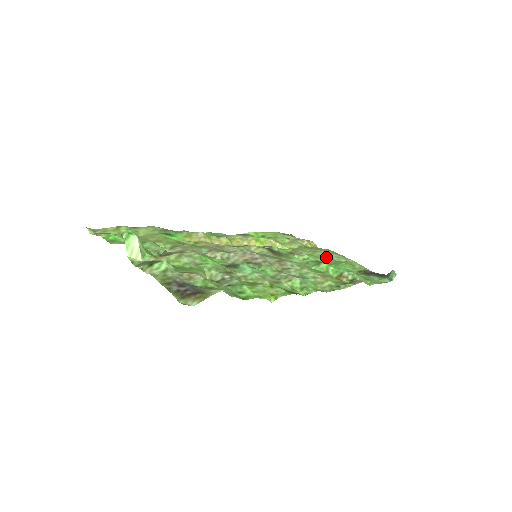
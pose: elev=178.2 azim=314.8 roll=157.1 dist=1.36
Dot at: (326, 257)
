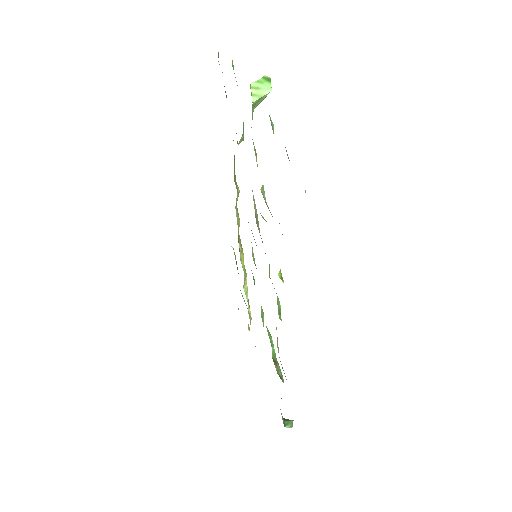
Dot at: occluded
